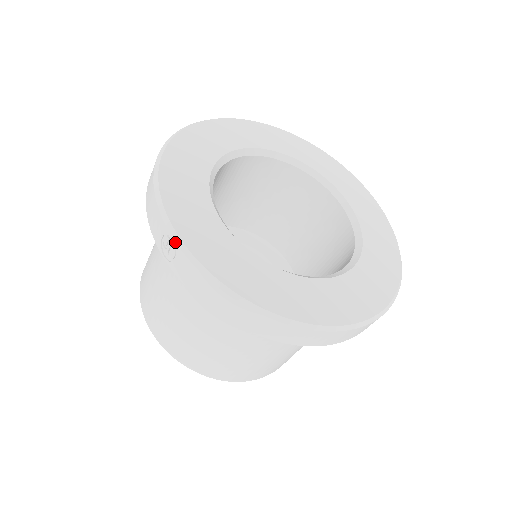
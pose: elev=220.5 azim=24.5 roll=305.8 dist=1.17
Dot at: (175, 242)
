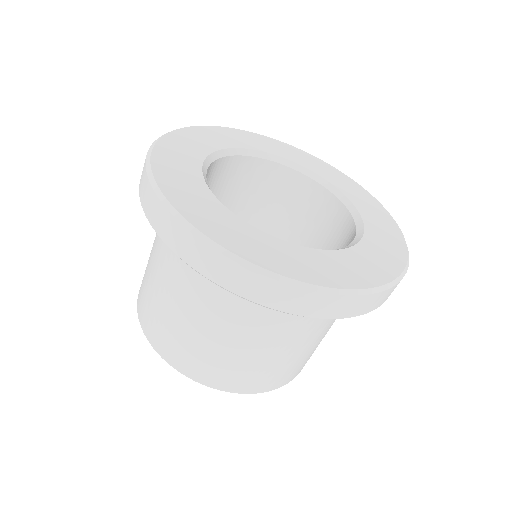
Dot at: (152, 144)
